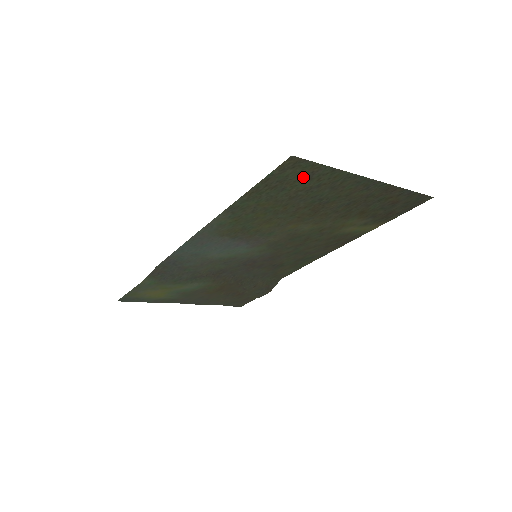
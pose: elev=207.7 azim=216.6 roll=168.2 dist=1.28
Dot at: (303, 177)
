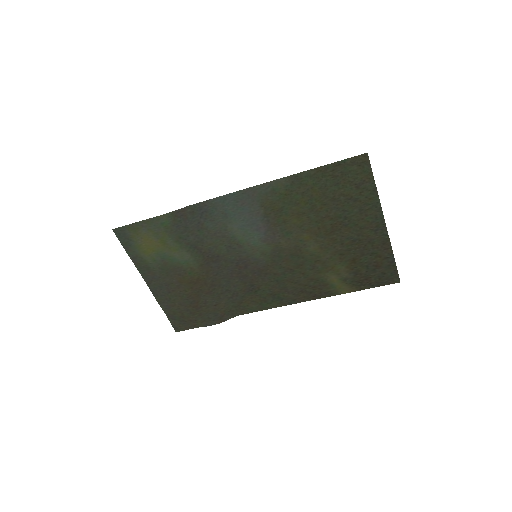
Dot at: (356, 181)
